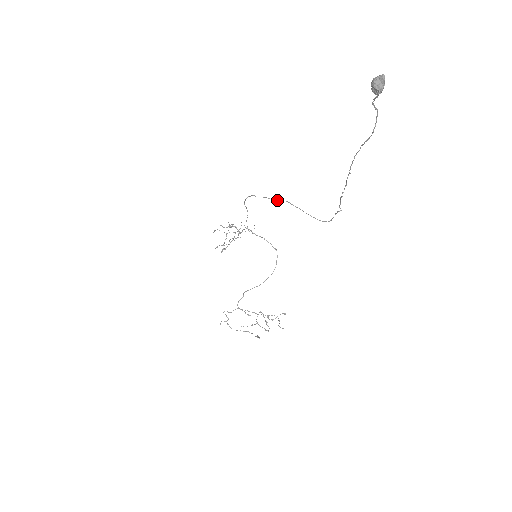
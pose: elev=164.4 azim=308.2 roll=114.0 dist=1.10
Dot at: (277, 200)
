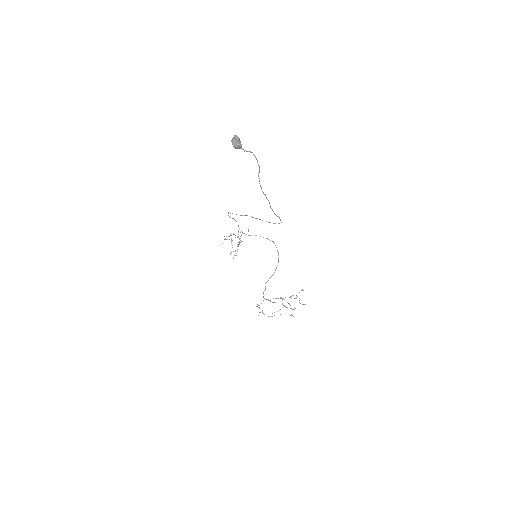
Dot at: (242, 215)
